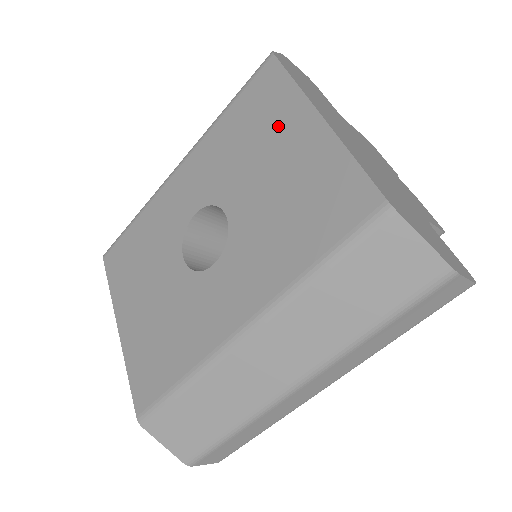
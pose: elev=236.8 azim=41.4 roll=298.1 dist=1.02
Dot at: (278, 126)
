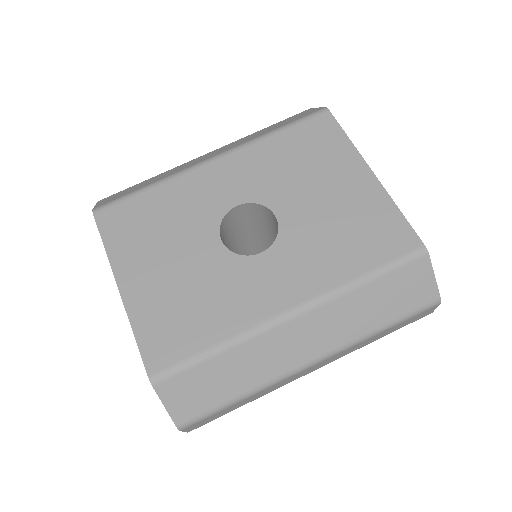
Dot at: (333, 165)
